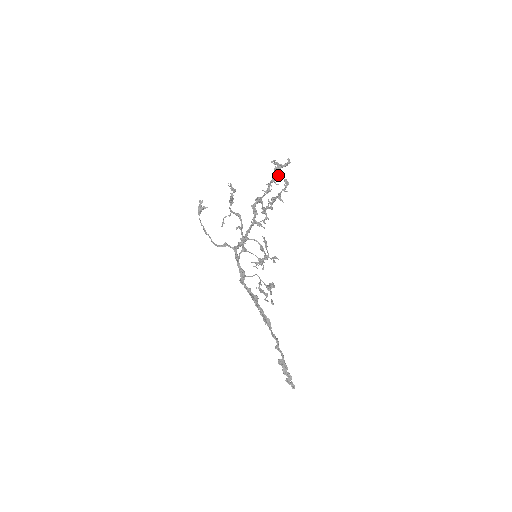
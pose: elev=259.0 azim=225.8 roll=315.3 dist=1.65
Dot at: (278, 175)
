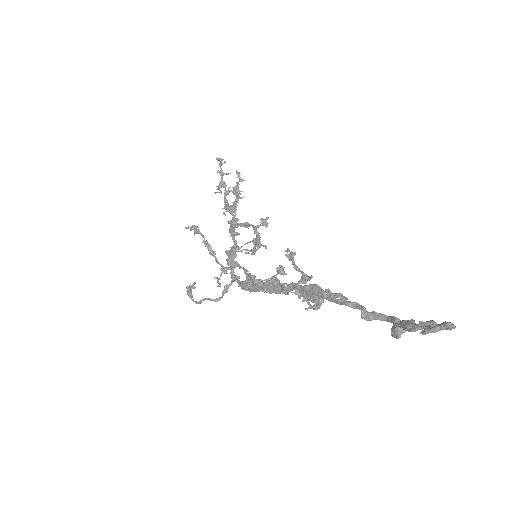
Dot at: (239, 192)
